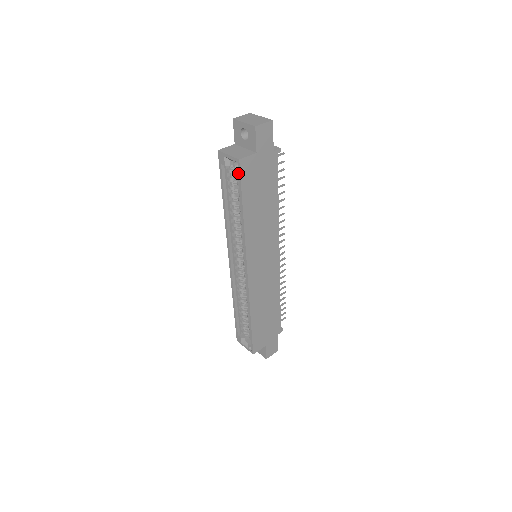
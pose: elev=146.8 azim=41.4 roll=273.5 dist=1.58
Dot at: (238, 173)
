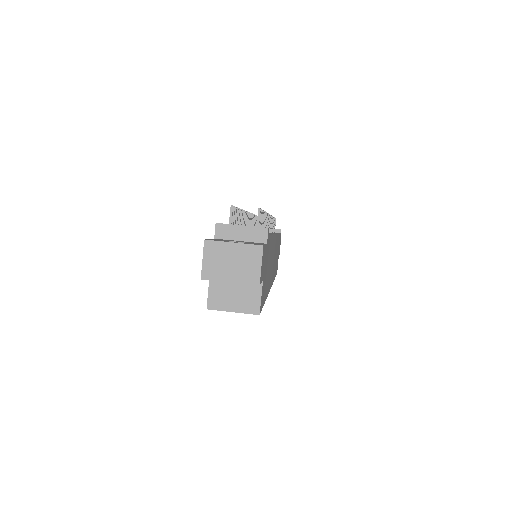
Dot at: occluded
